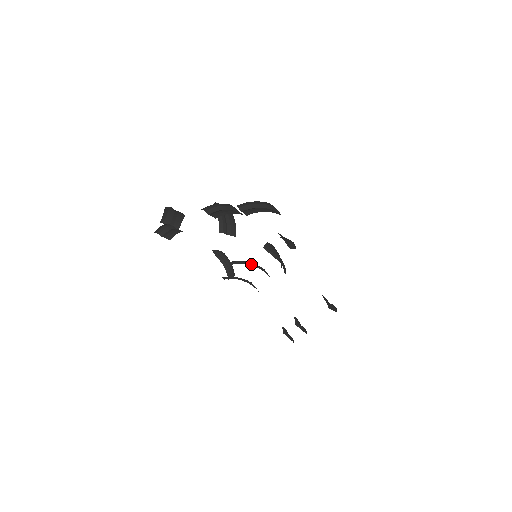
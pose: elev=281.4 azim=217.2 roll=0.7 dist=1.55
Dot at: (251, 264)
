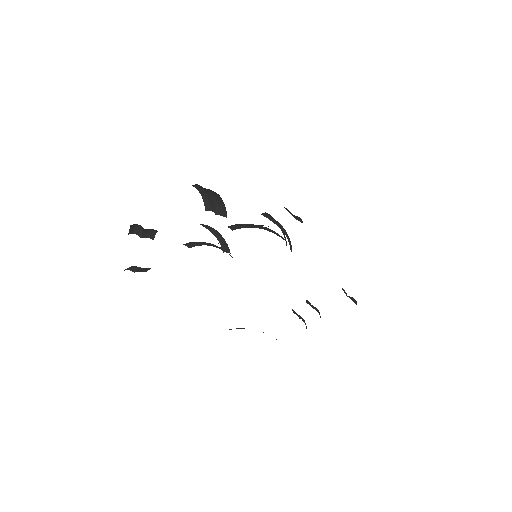
Dot at: occluded
